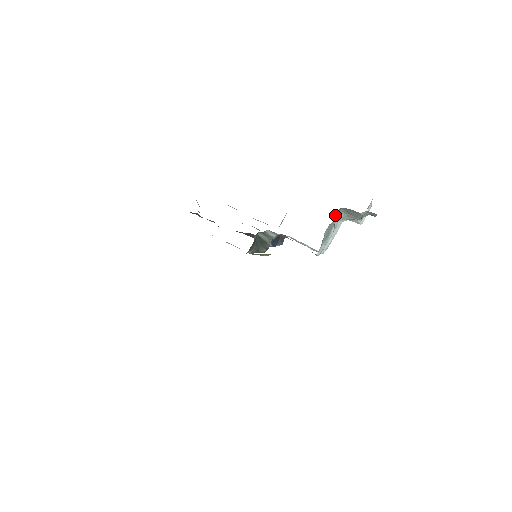
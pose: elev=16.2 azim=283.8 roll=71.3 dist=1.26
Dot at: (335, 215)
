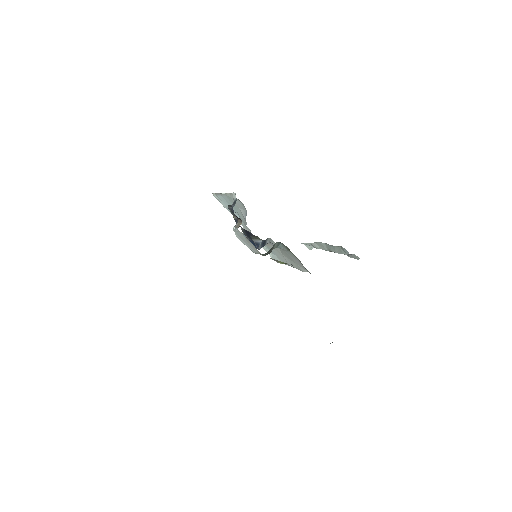
Dot at: occluded
